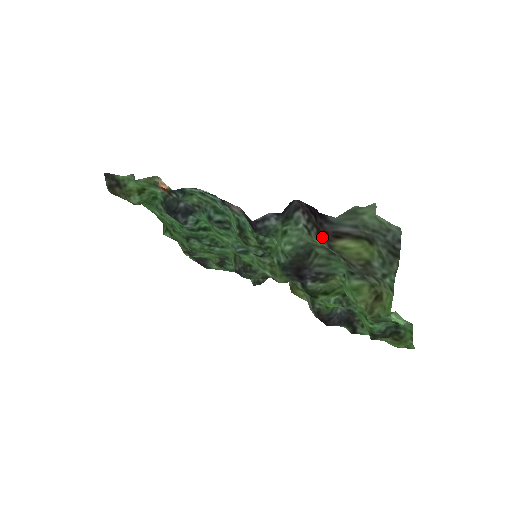
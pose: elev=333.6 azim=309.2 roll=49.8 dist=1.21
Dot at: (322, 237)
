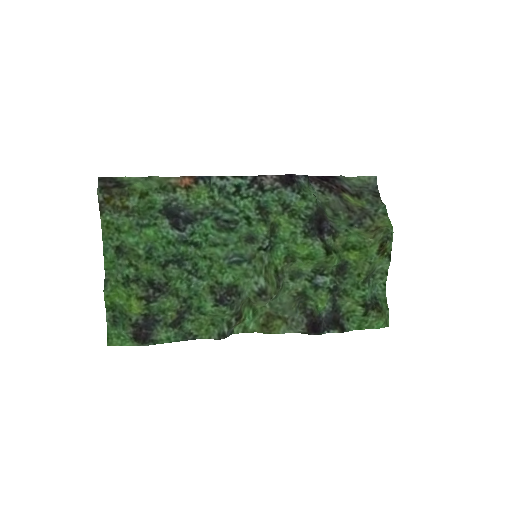
Dot at: (334, 192)
